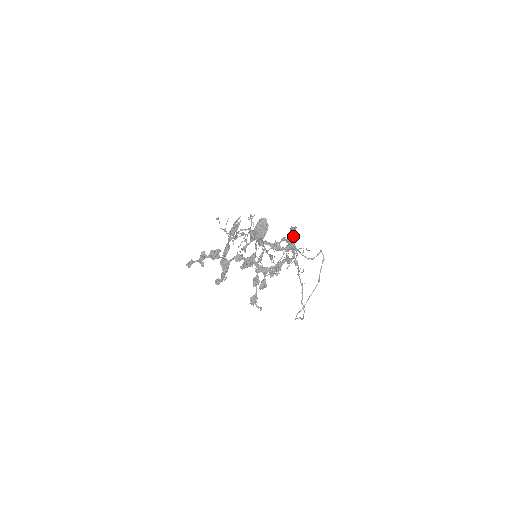
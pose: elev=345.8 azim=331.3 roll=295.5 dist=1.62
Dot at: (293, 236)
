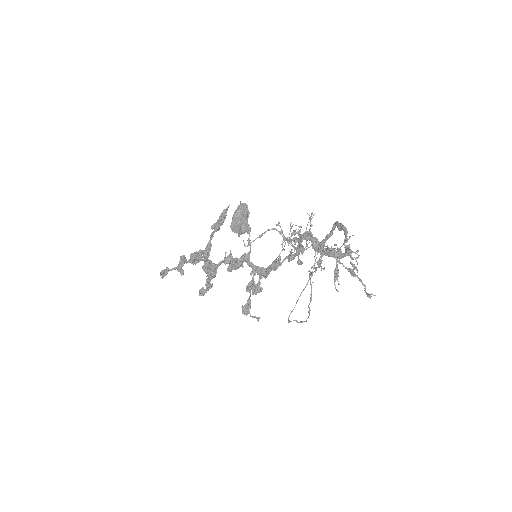
Dot at: (329, 233)
